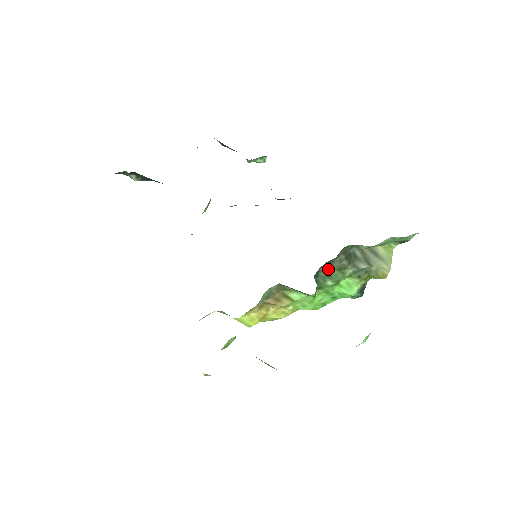
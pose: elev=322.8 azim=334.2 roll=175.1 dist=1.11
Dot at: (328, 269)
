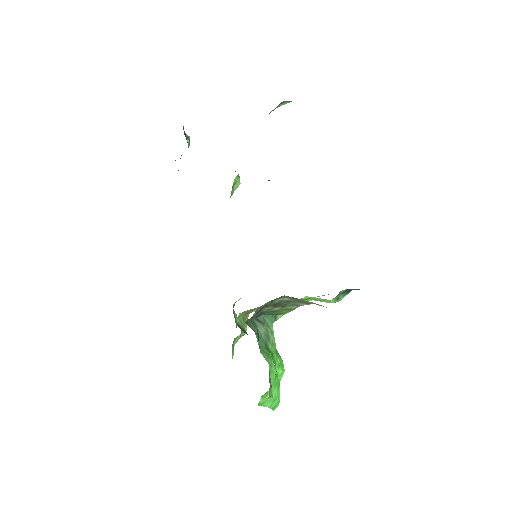
Dot at: occluded
